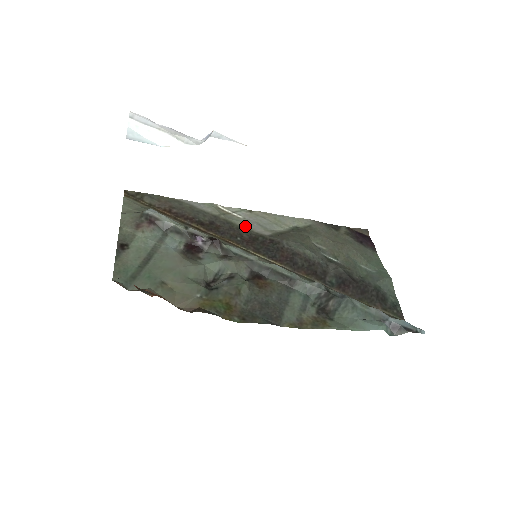
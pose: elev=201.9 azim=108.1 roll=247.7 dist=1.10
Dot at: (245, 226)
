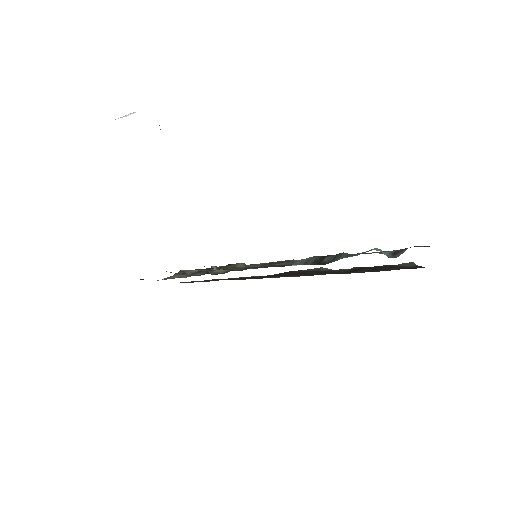
Dot at: occluded
